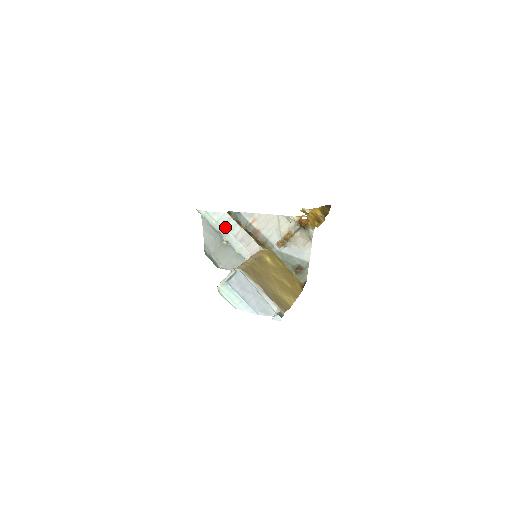
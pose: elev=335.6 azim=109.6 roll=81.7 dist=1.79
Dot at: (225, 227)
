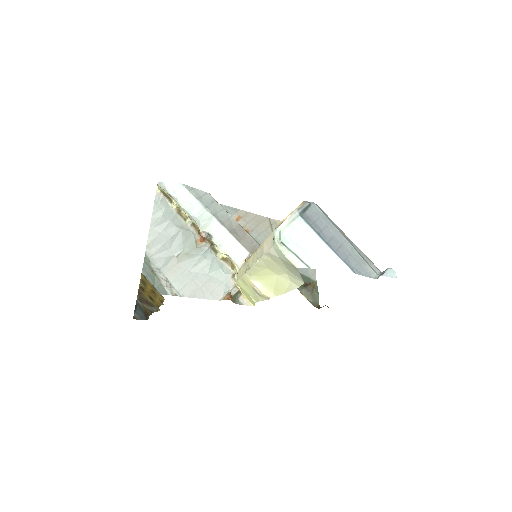
Dot at: (209, 209)
